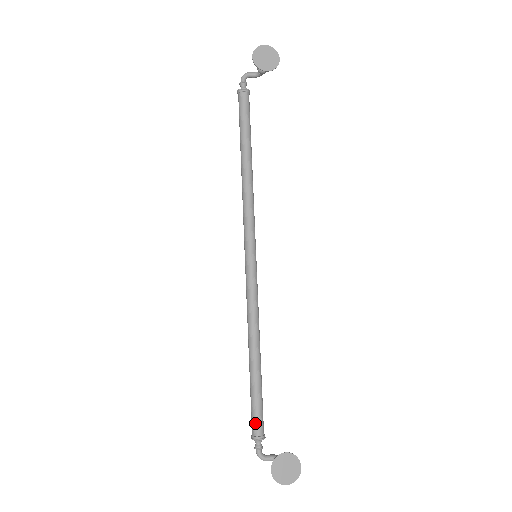
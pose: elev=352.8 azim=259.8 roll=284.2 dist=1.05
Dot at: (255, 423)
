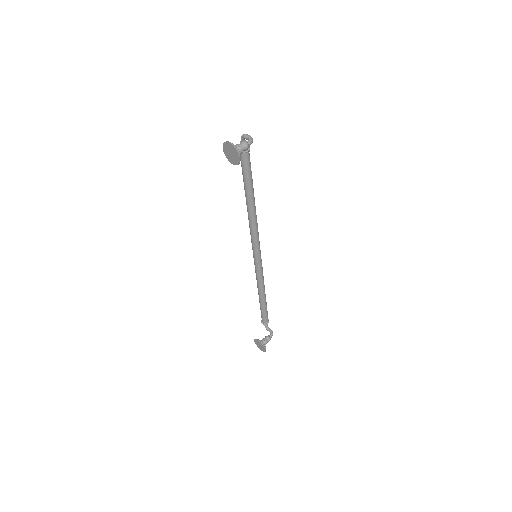
Dot at: (261, 317)
